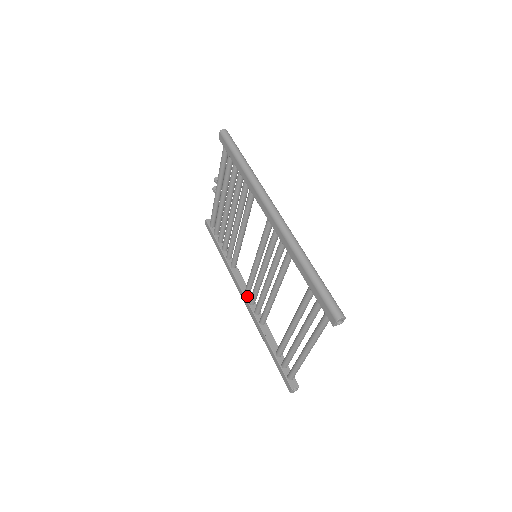
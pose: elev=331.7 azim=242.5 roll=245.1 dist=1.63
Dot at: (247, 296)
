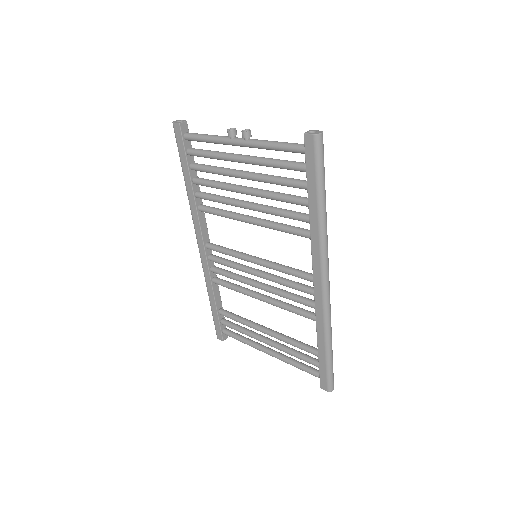
Dot at: (207, 249)
